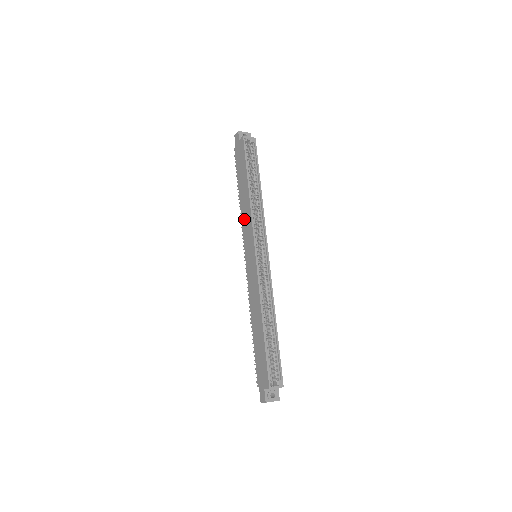
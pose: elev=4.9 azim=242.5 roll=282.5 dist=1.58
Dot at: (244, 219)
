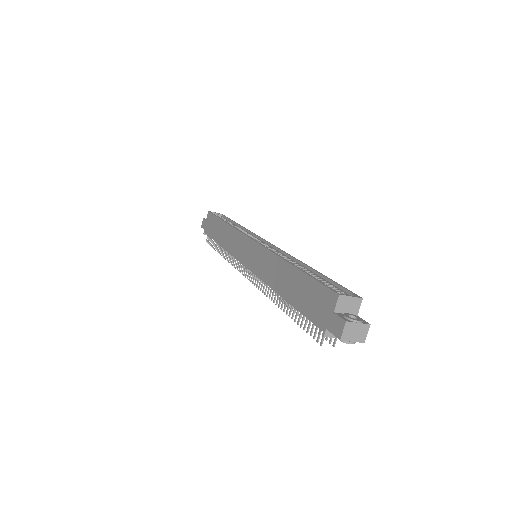
Dot at: (230, 246)
